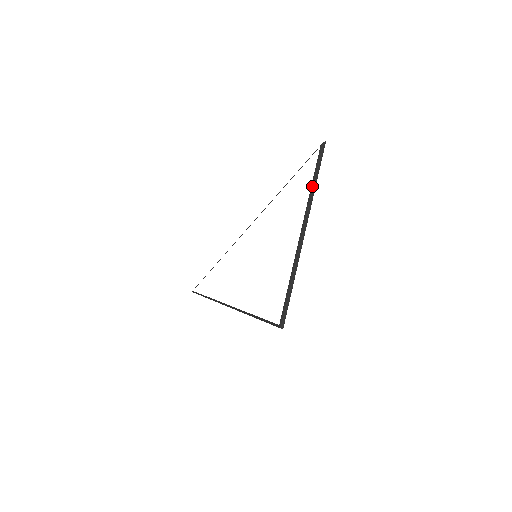
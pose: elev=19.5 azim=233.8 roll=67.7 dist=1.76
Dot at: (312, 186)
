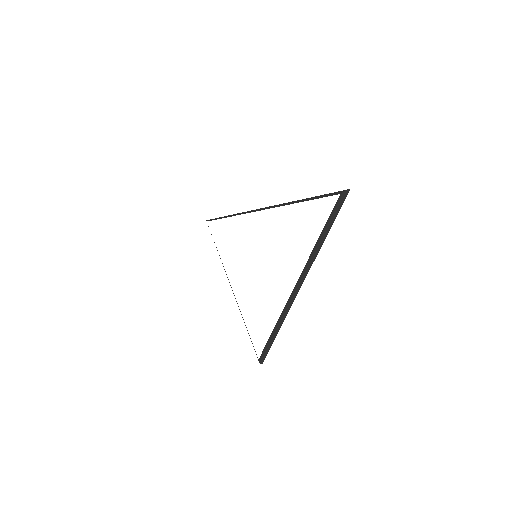
Dot at: (318, 242)
